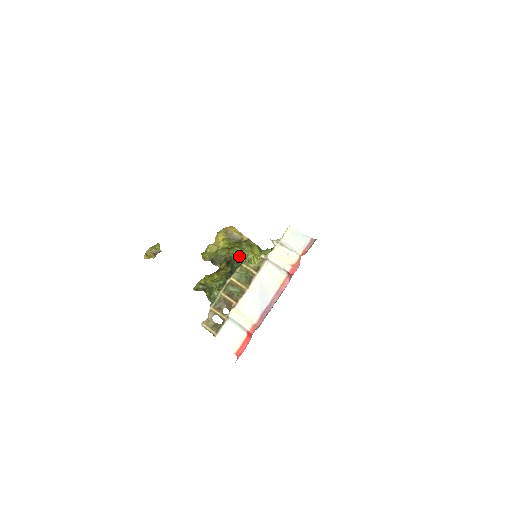
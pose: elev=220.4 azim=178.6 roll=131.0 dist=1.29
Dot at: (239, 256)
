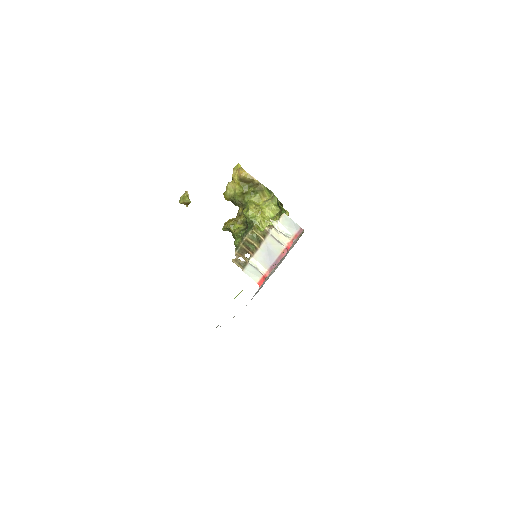
Dot at: (250, 220)
